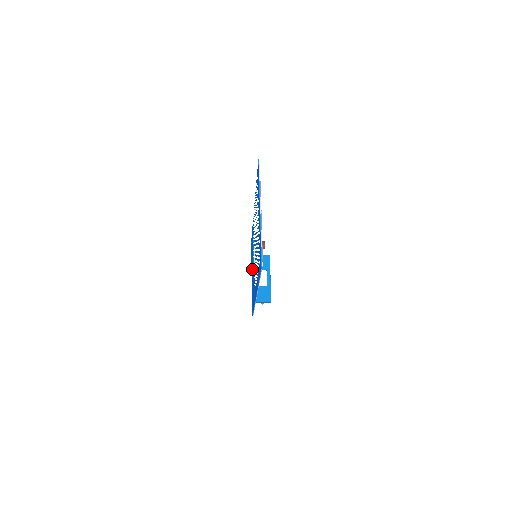
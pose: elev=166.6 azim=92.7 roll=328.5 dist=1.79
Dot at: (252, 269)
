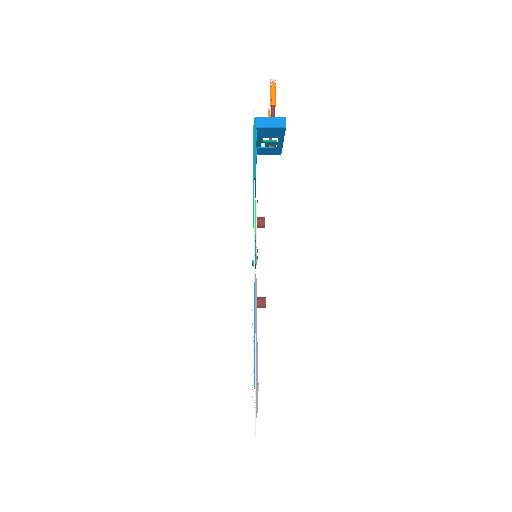
Dot at: occluded
